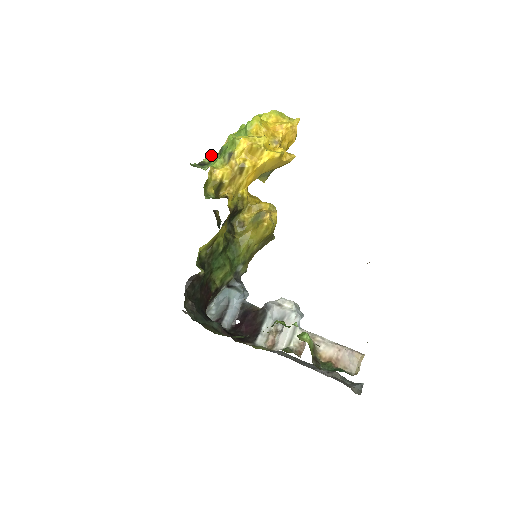
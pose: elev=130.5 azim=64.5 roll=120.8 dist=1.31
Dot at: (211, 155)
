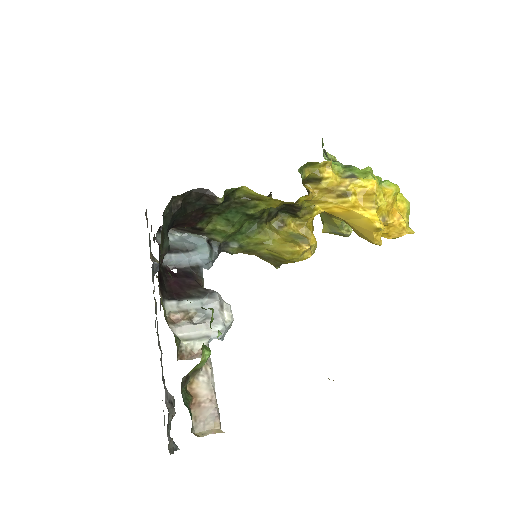
Dot at: (336, 159)
